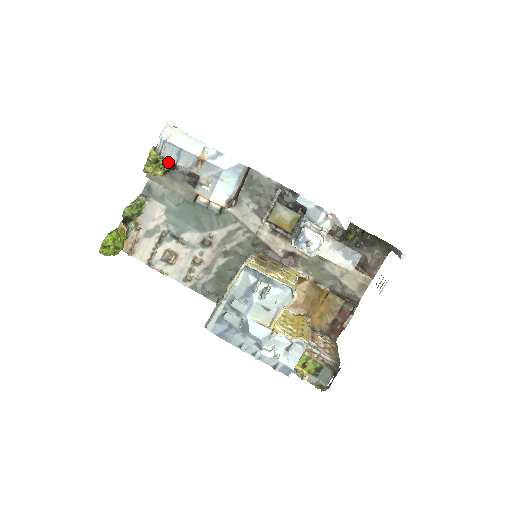
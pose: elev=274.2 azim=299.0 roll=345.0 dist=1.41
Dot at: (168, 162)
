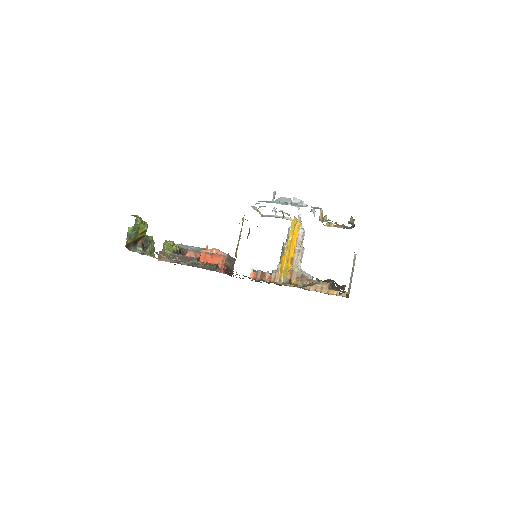
Dot at: (180, 249)
